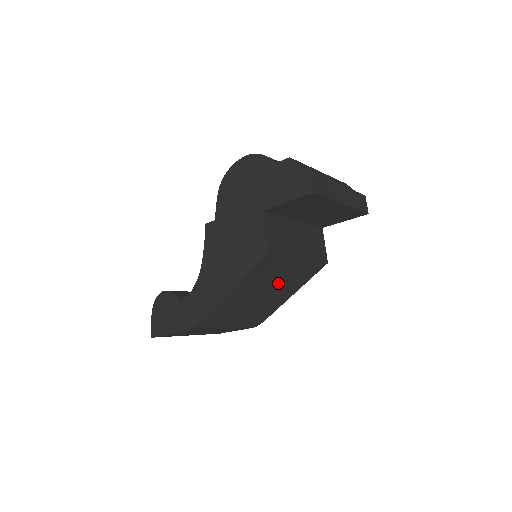
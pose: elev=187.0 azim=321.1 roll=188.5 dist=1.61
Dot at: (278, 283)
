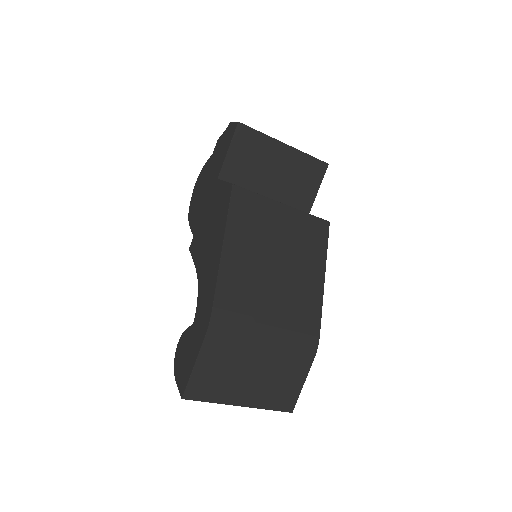
Dot at: (284, 247)
